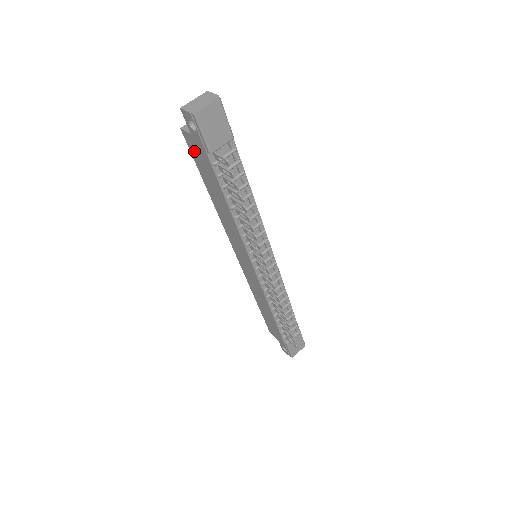
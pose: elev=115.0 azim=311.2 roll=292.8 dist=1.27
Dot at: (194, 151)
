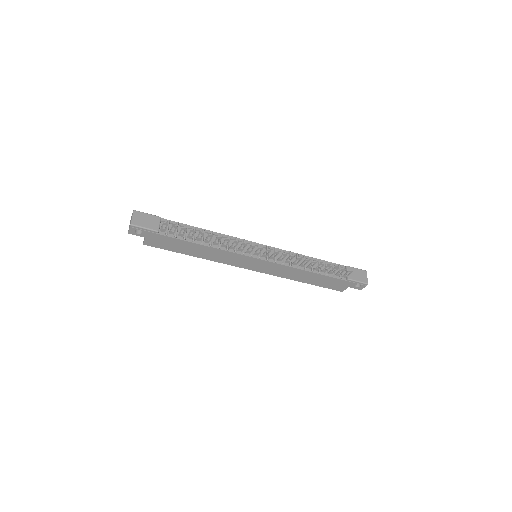
Dot at: (158, 245)
